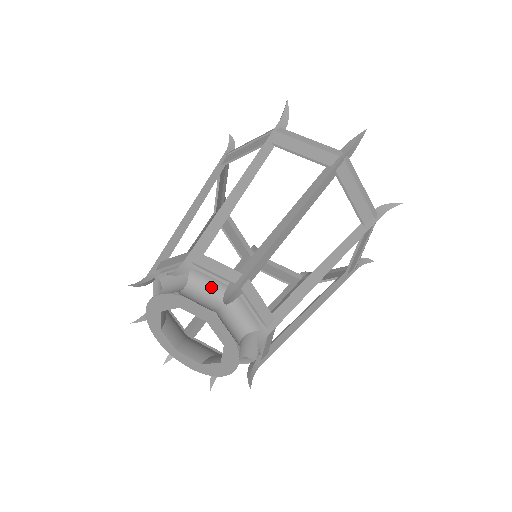
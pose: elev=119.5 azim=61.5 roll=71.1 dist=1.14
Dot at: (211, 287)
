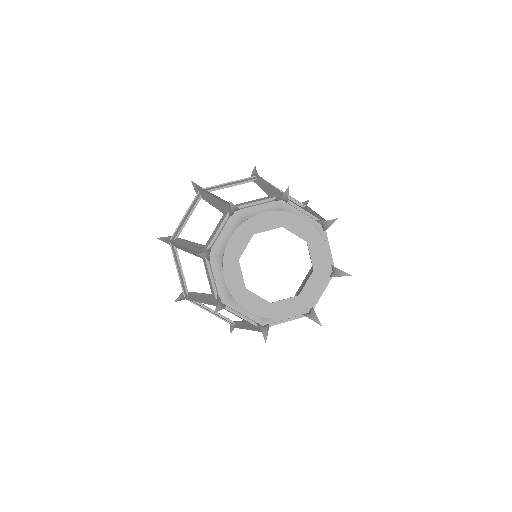
Dot at: occluded
